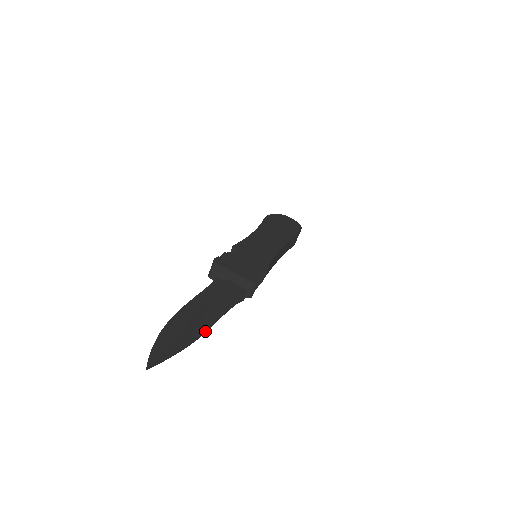
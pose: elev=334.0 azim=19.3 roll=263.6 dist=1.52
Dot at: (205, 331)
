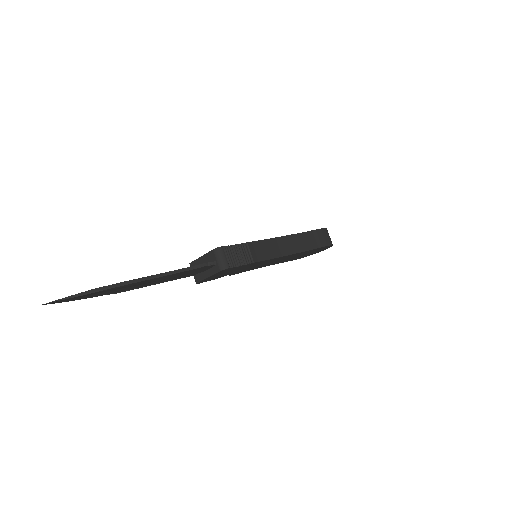
Dot at: (133, 281)
